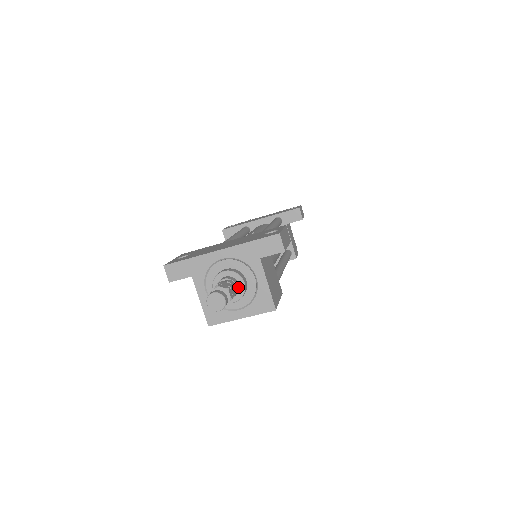
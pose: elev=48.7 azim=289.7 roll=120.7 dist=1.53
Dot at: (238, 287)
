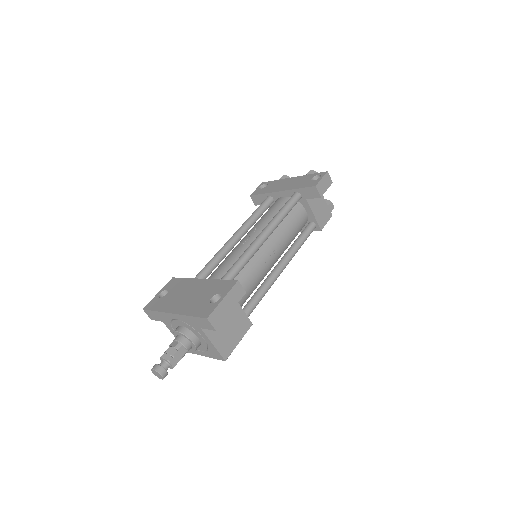
Dot at: (188, 346)
